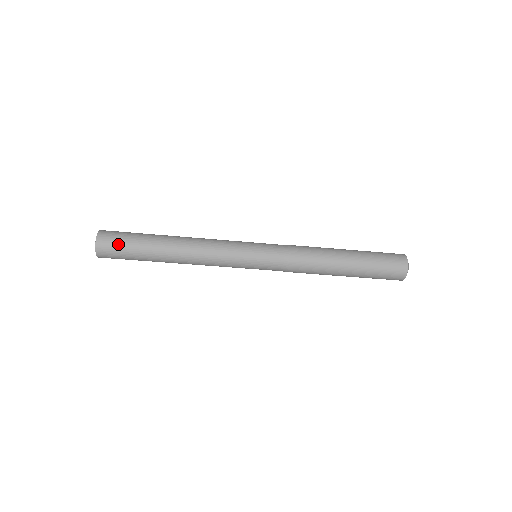
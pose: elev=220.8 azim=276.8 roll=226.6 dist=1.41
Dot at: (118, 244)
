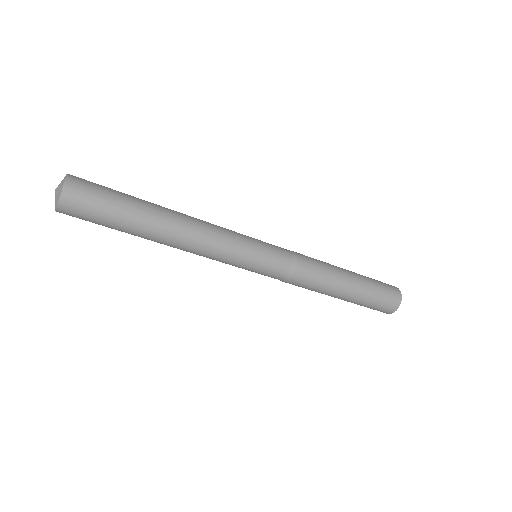
Dot at: (89, 215)
